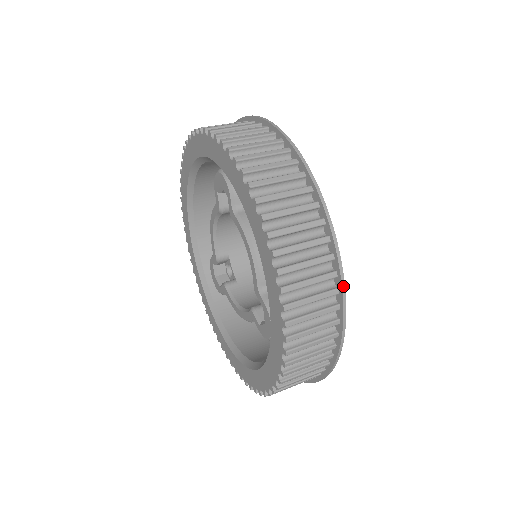
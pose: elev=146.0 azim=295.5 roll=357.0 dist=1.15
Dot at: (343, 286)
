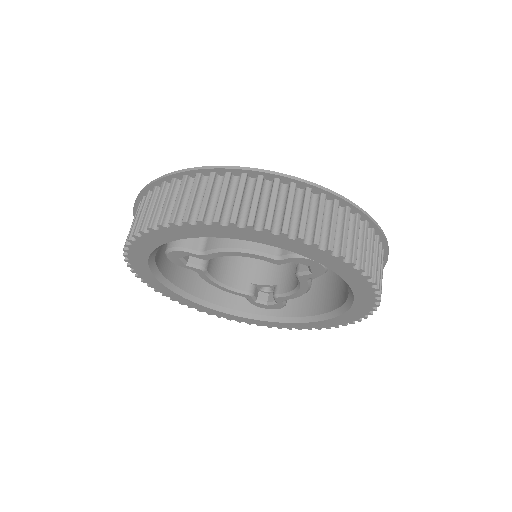
Dot at: (290, 177)
